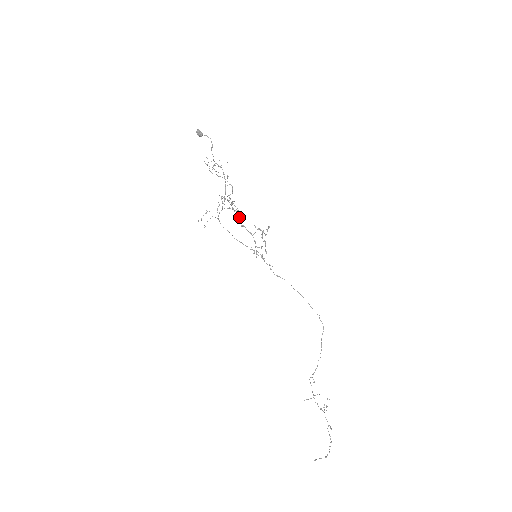
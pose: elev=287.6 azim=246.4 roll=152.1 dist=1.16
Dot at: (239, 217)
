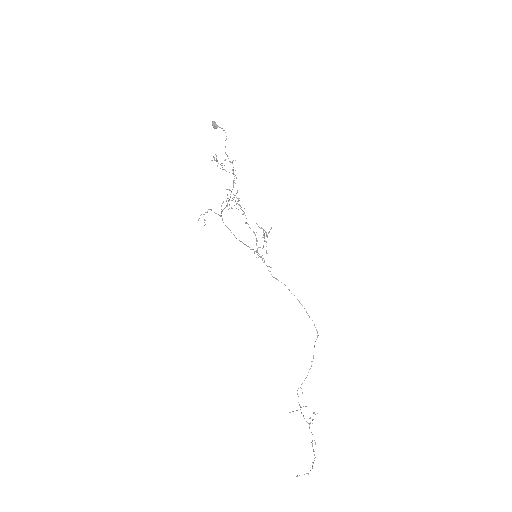
Dot at: occluded
